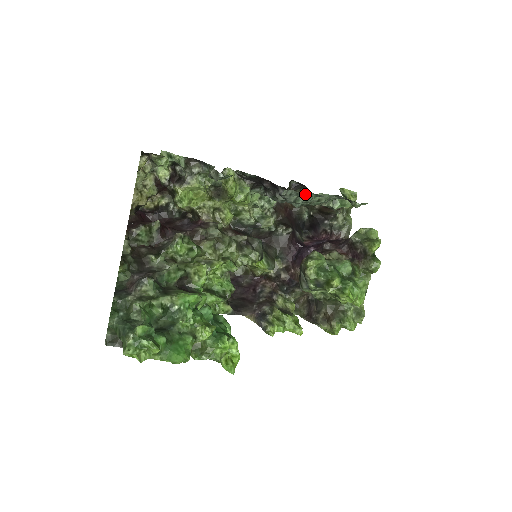
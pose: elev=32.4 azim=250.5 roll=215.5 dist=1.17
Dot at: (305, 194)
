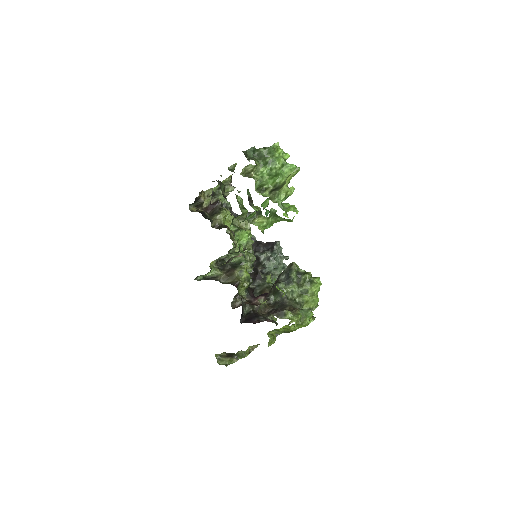
Dot at: (283, 255)
